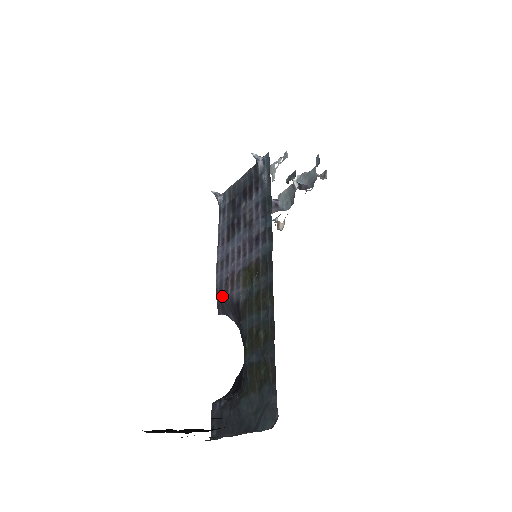
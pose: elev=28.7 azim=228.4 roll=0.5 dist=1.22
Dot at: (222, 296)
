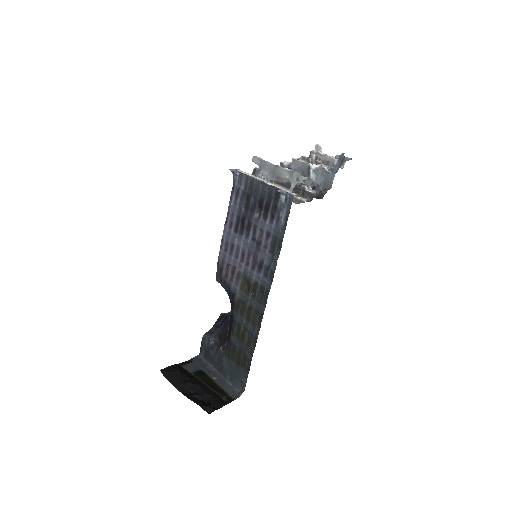
Dot at: (222, 274)
